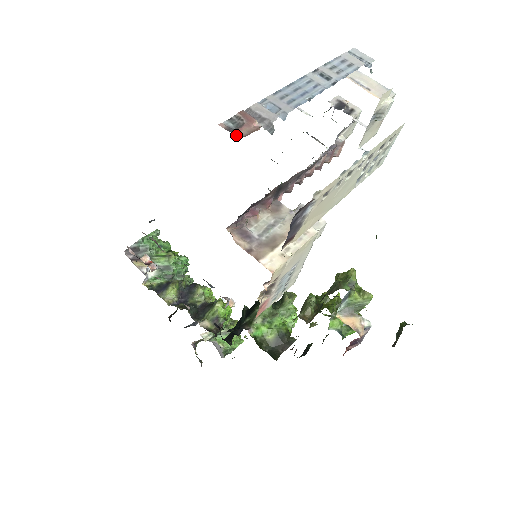
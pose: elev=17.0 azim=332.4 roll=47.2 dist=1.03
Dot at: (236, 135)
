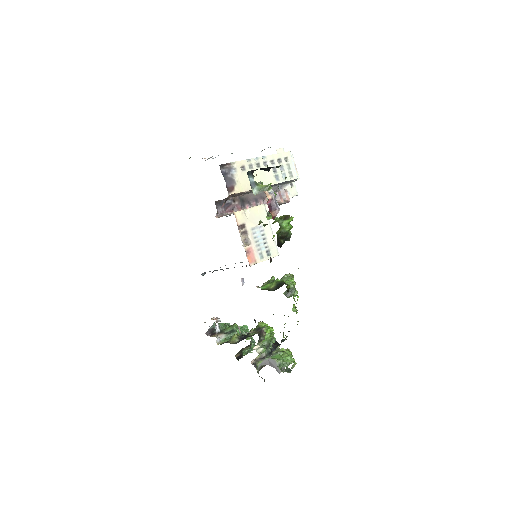
Dot at: occluded
